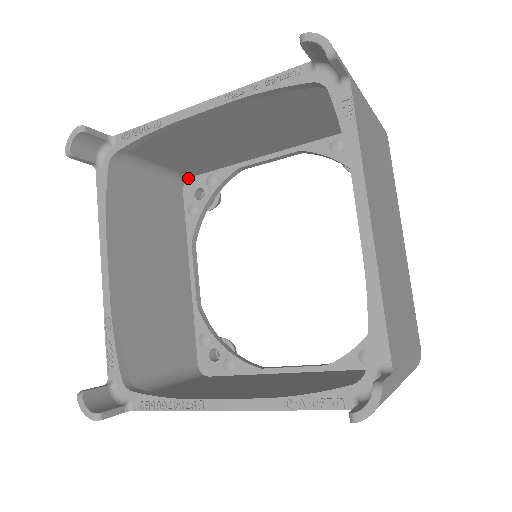
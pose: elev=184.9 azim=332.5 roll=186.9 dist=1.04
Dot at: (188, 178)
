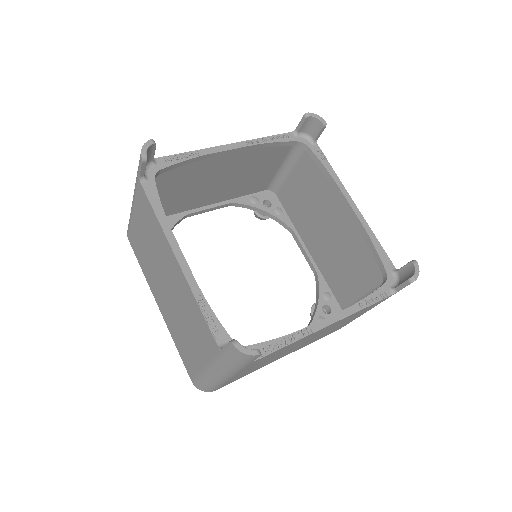
Dot at: occluded
